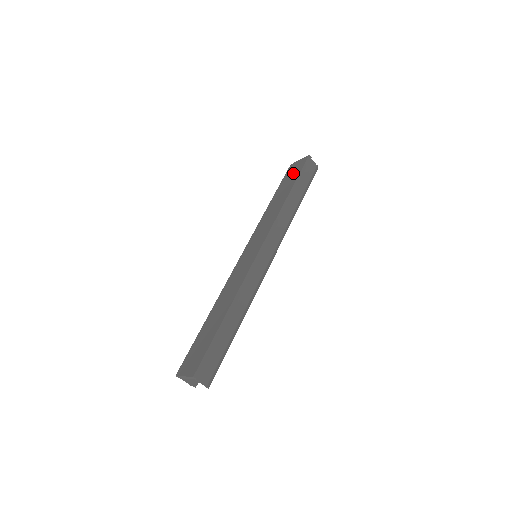
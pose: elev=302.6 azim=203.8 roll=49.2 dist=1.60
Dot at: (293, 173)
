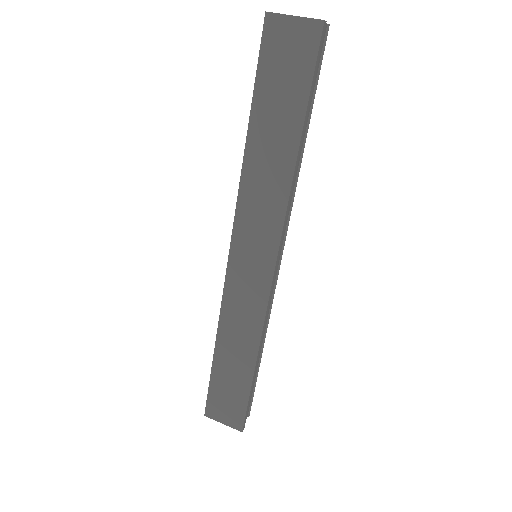
Dot at: (289, 68)
